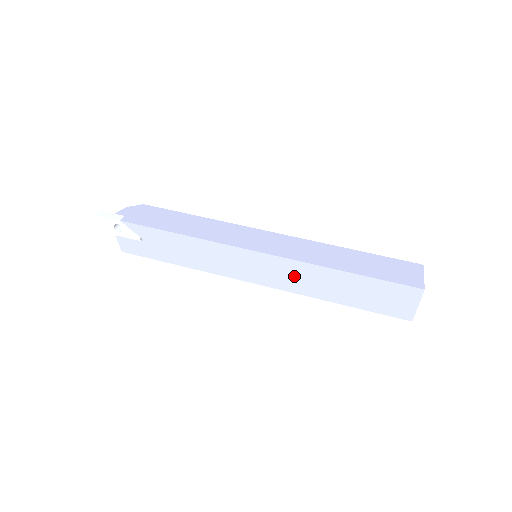
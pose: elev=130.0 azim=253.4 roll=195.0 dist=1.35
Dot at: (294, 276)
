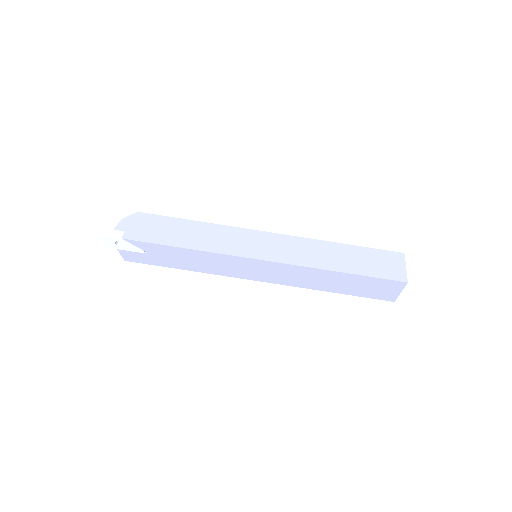
Dot at: (294, 276)
